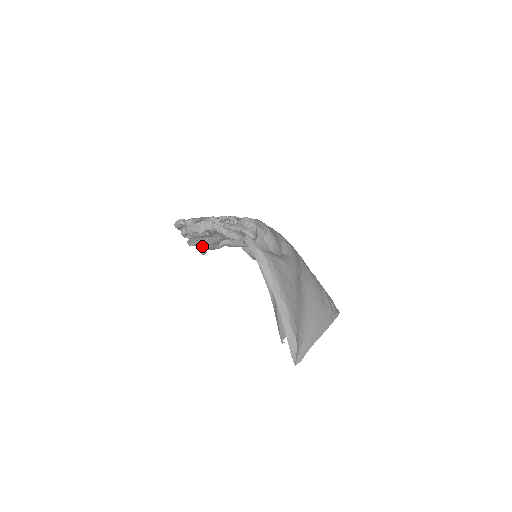
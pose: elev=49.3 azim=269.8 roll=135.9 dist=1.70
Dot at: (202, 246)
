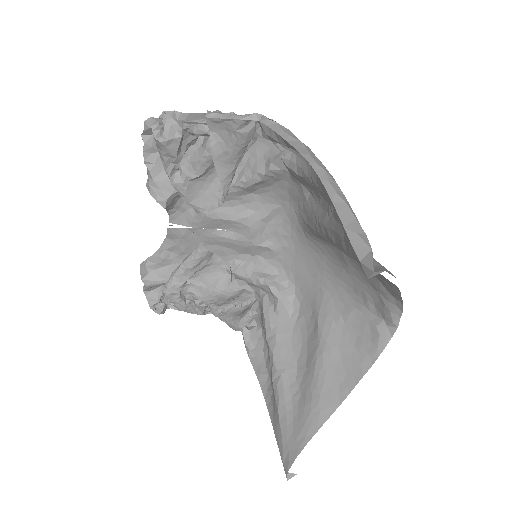
Dot at: (159, 299)
